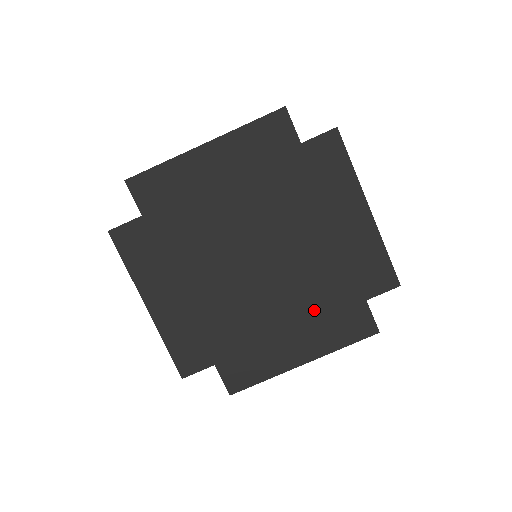
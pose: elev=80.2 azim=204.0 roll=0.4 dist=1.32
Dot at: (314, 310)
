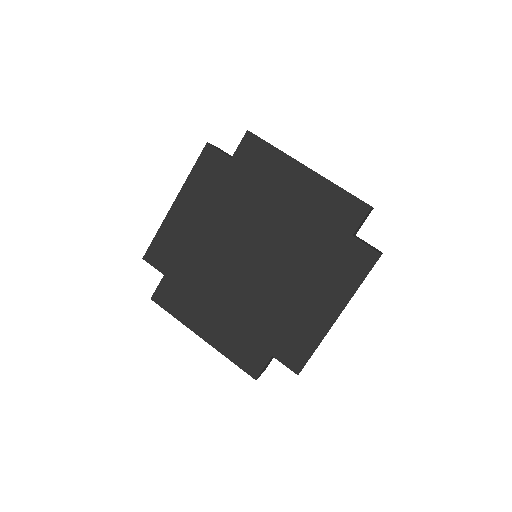
Dot at: (317, 269)
